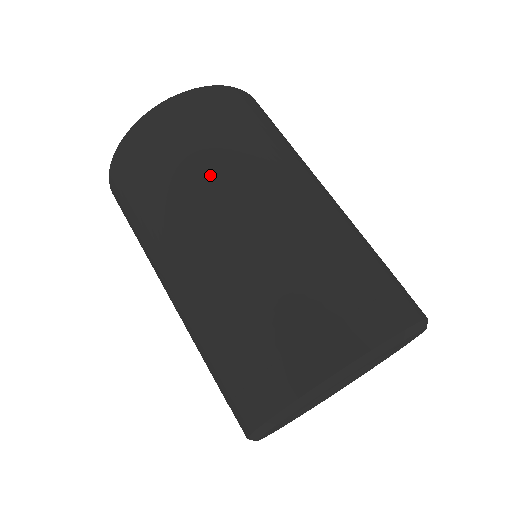
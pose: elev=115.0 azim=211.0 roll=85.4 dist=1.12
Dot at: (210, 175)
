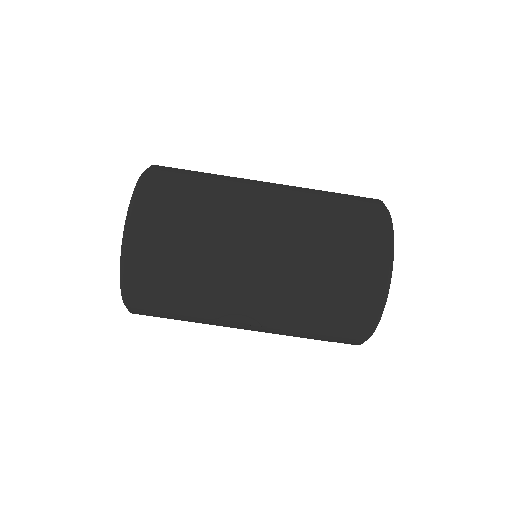
Dot at: (219, 221)
